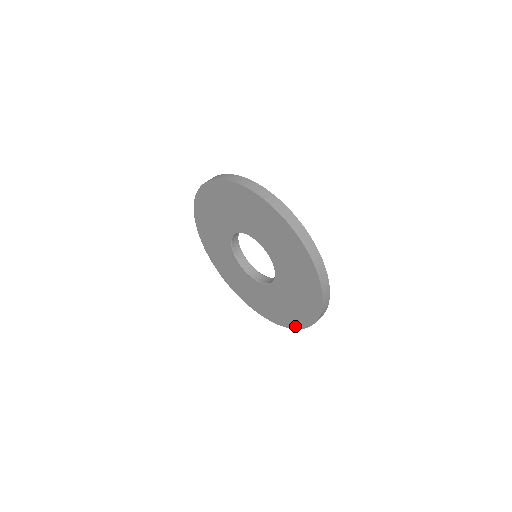
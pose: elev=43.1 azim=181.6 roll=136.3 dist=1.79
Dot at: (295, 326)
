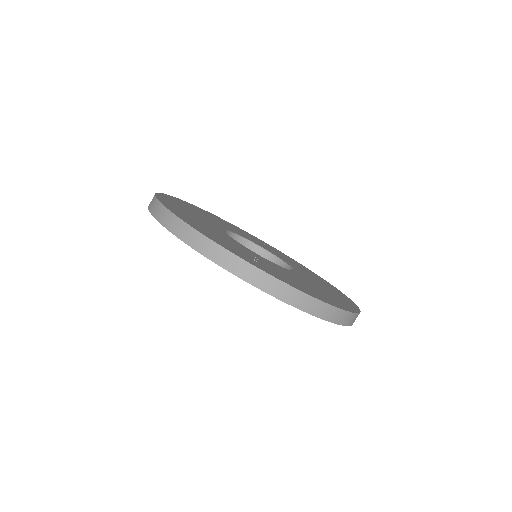
Dot at: occluded
